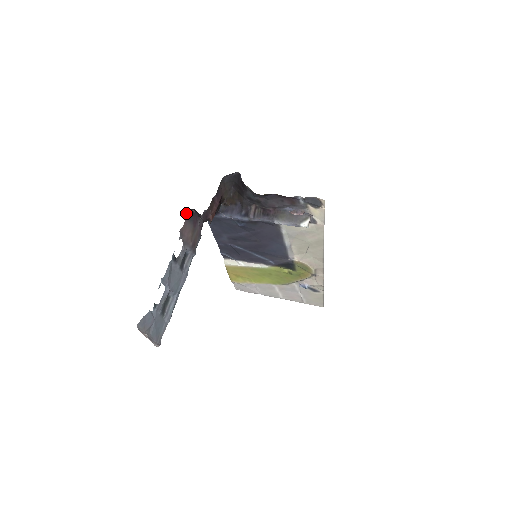
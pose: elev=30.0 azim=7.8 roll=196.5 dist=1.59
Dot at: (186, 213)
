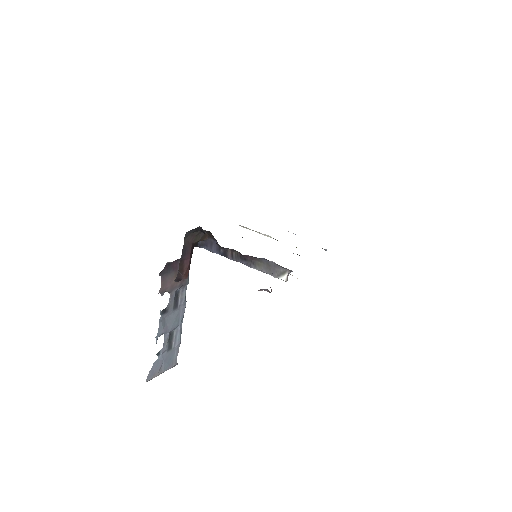
Dot at: (160, 274)
